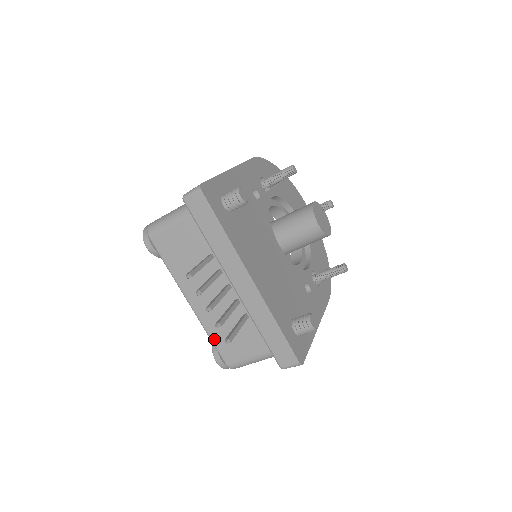
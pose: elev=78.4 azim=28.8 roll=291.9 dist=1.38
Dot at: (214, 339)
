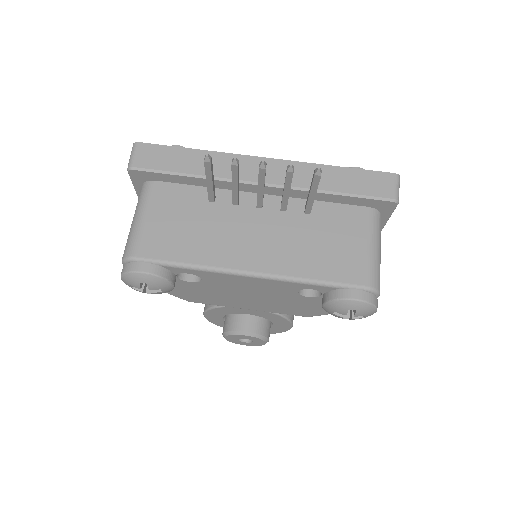
Dot at: (319, 276)
